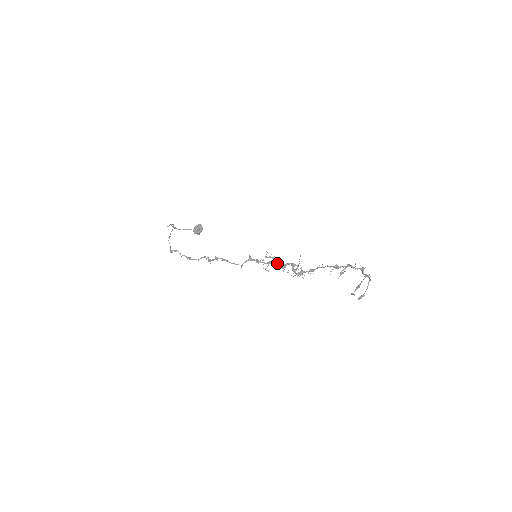
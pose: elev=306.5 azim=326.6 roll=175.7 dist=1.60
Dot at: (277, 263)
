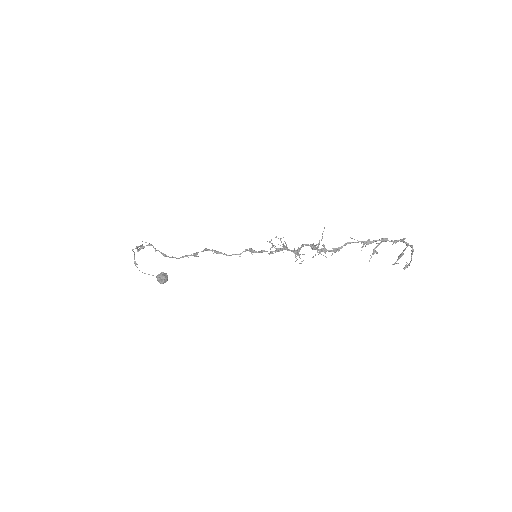
Dot at: (289, 250)
